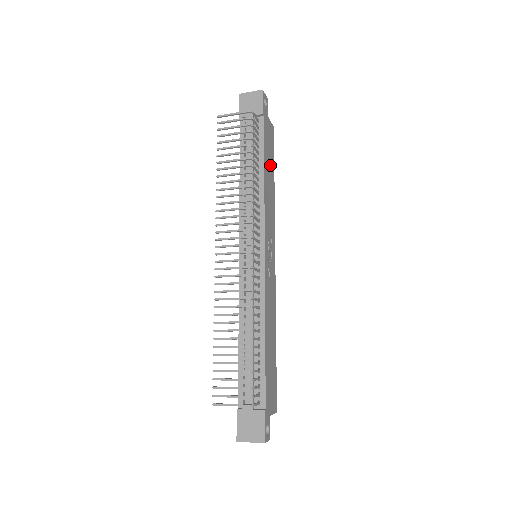
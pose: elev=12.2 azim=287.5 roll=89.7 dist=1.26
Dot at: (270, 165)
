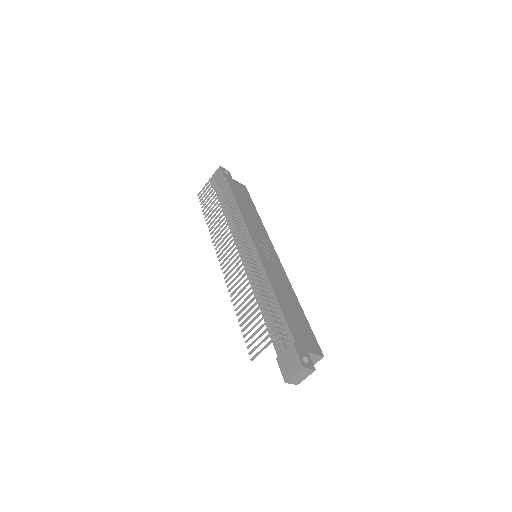
Dot at: (247, 203)
